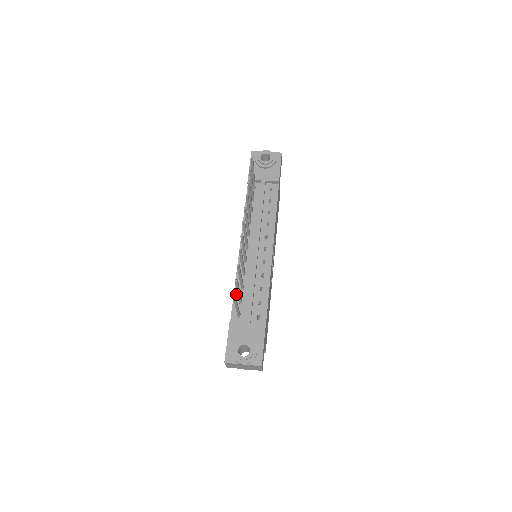
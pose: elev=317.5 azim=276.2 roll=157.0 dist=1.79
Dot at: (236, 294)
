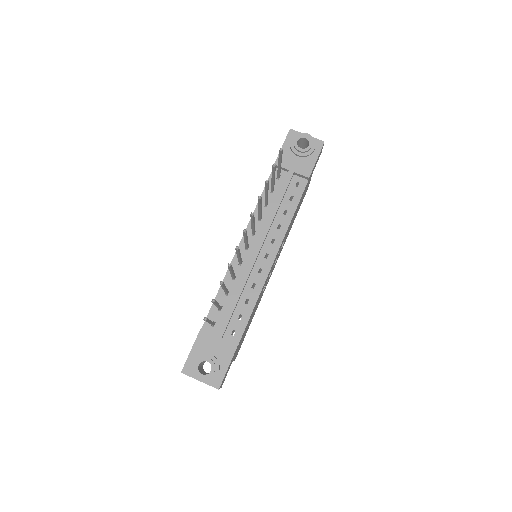
Dot at: (218, 298)
